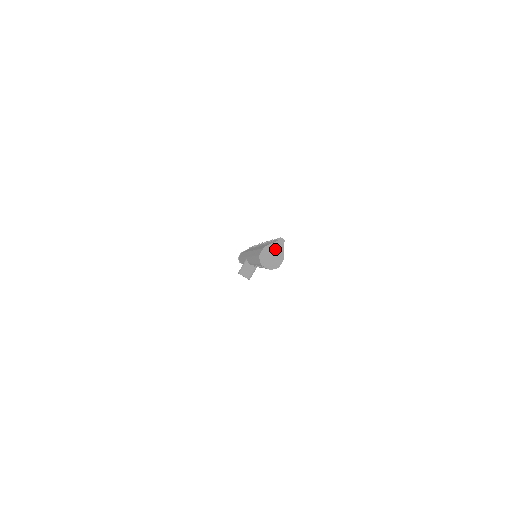
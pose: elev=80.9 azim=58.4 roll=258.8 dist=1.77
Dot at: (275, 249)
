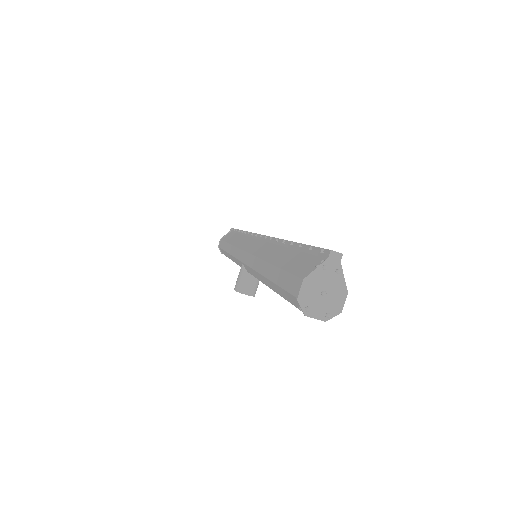
Dot at: (326, 277)
